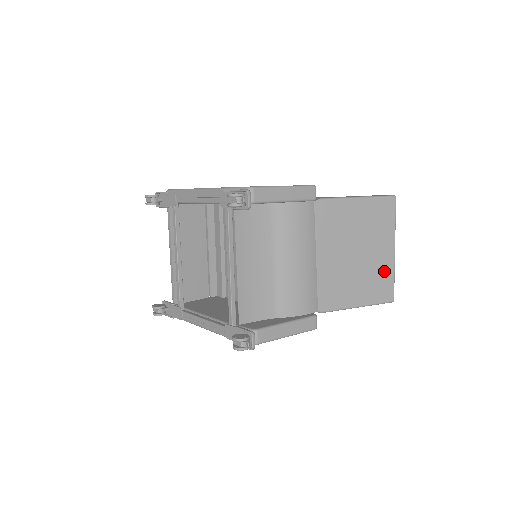
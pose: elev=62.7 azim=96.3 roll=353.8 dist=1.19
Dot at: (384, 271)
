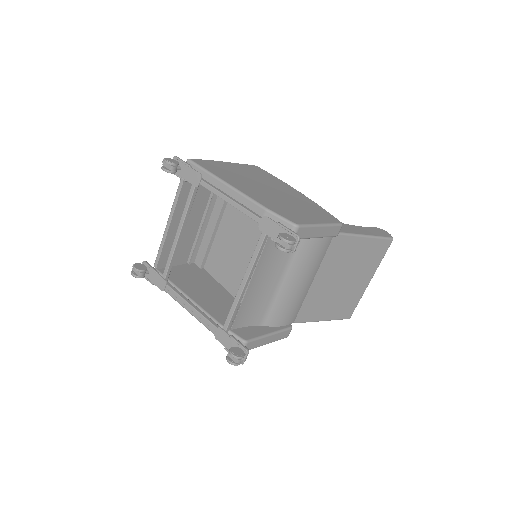
Dot at: (355, 296)
